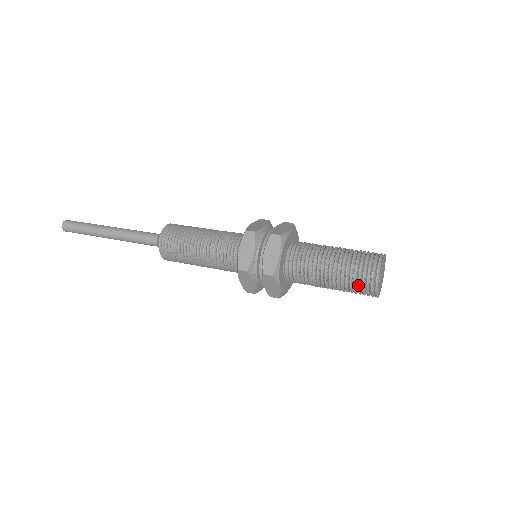
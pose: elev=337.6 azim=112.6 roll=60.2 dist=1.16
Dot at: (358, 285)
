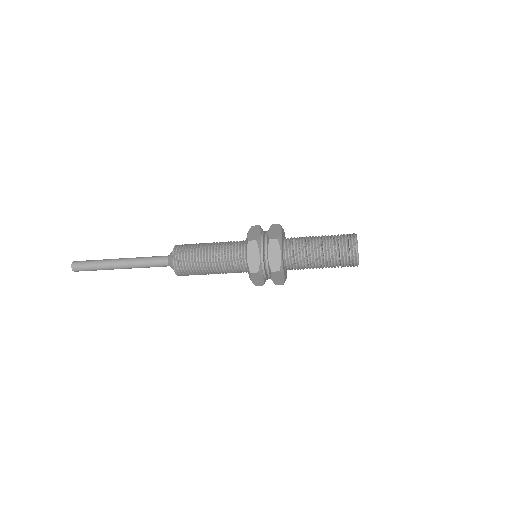
Dot at: (343, 245)
